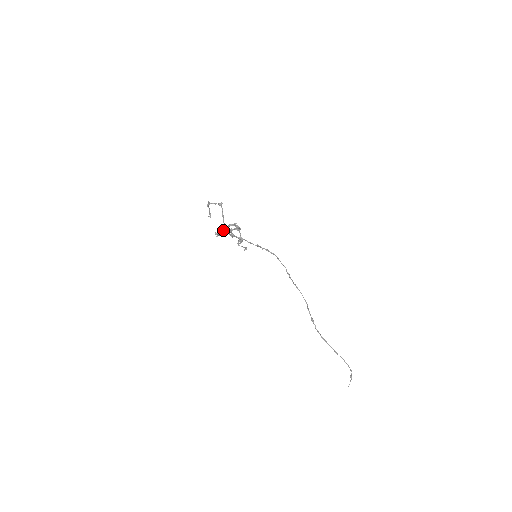
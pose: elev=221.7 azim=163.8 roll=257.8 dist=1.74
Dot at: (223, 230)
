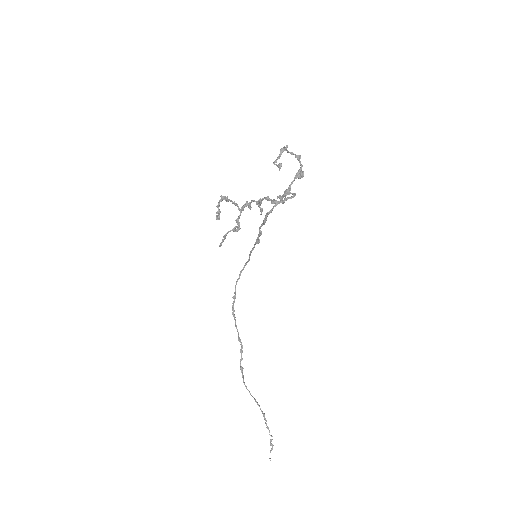
Dot at: (264, 198)
